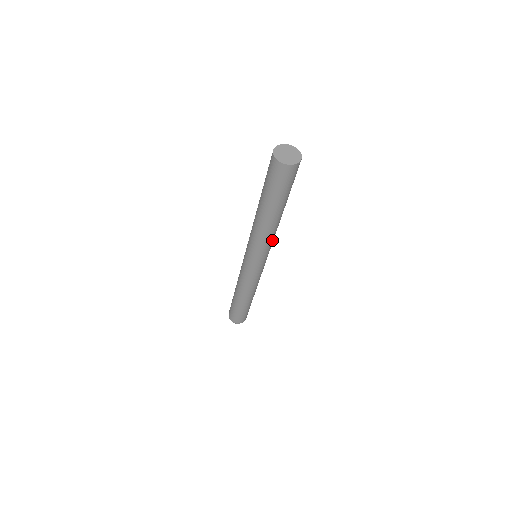
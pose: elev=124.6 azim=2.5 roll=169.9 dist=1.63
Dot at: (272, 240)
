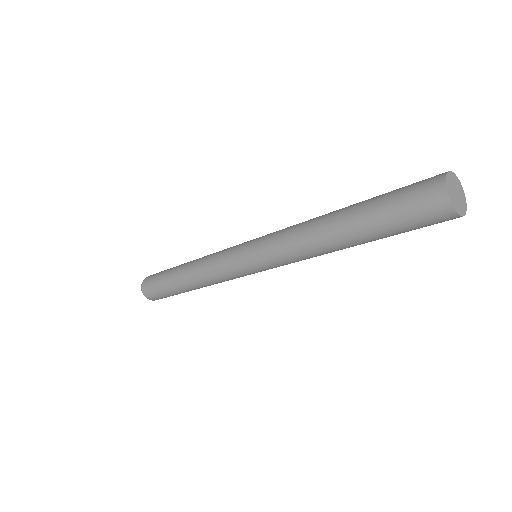
Dot at: occluded
